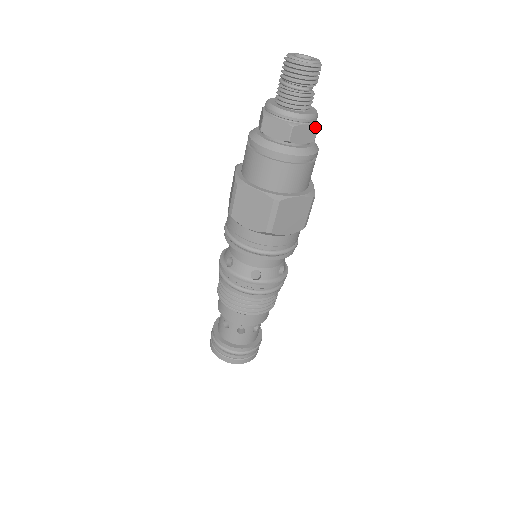
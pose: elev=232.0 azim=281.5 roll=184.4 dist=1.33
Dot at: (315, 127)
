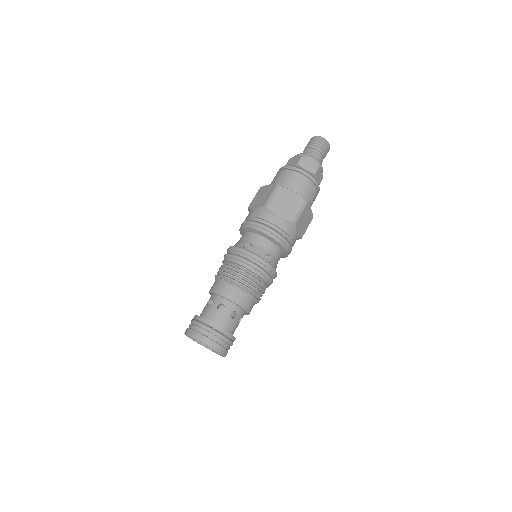
Dot at: (322, 177)
